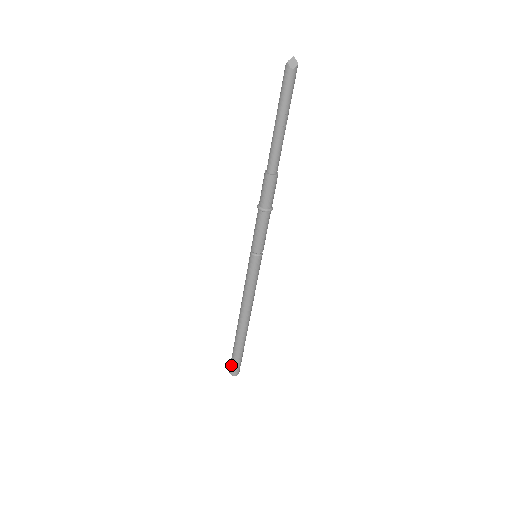
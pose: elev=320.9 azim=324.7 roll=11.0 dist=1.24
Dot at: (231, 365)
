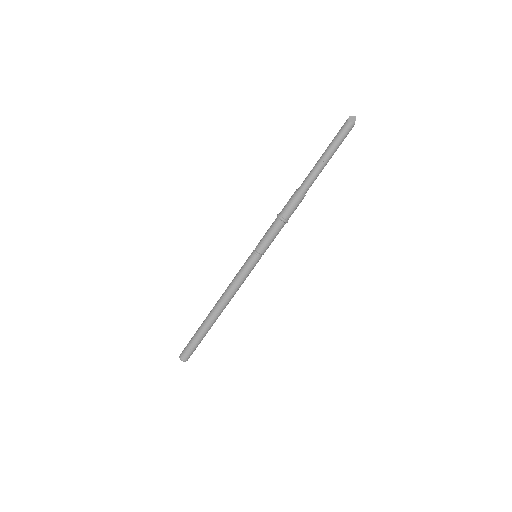
Dot at: (185, 347)
